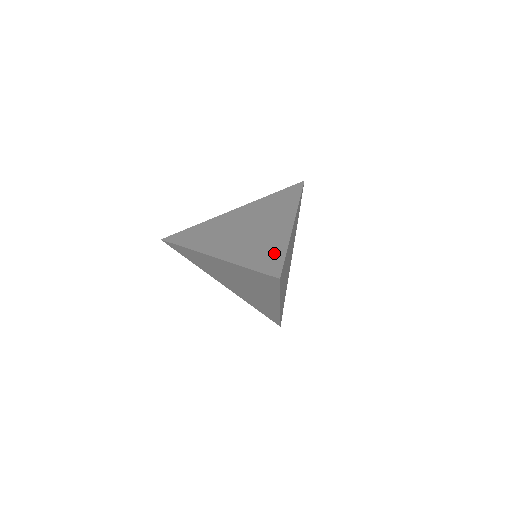
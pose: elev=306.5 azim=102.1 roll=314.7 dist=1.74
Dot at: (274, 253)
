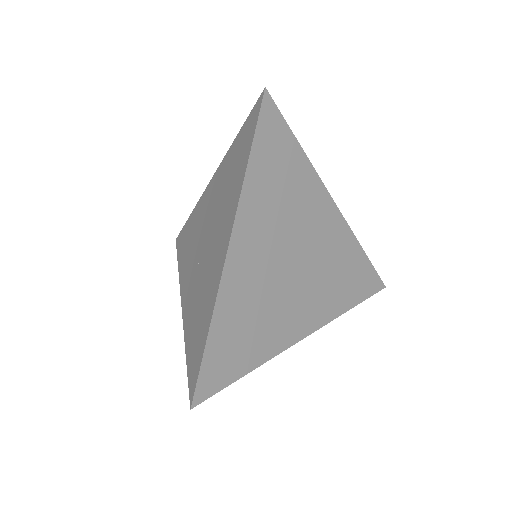
Dot at: occluded
